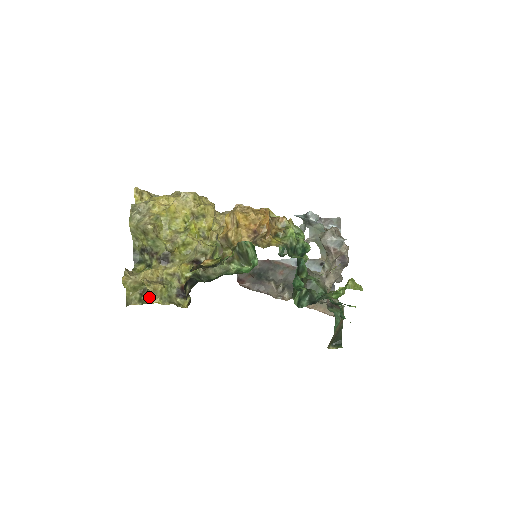
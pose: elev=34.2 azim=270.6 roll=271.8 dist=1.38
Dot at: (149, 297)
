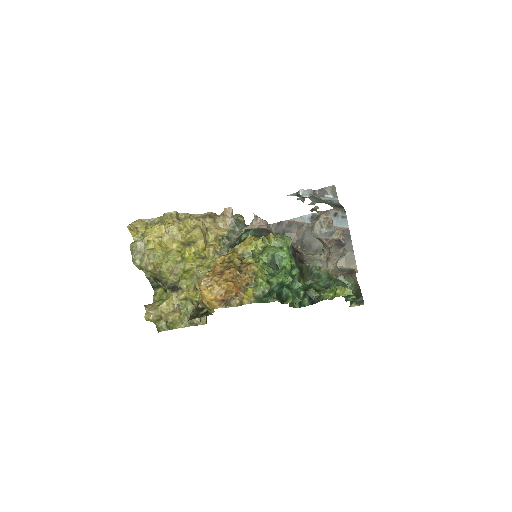
Dot at: (172, 324)
